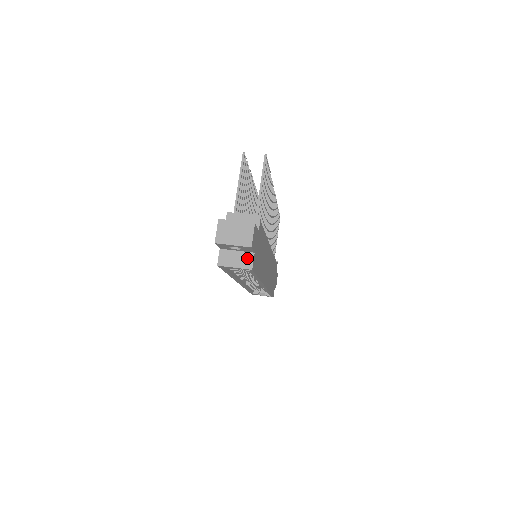
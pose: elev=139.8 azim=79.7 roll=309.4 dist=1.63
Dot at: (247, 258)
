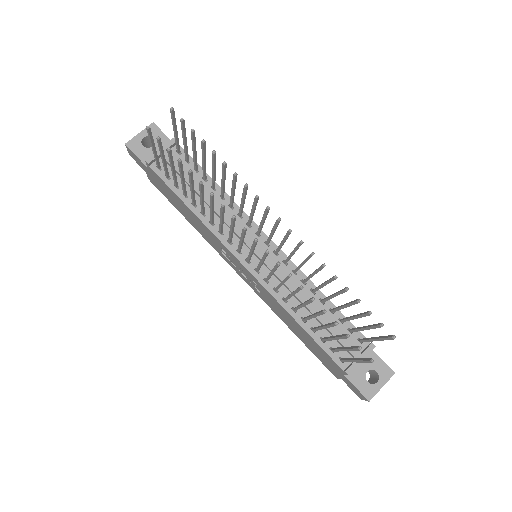
Dot at: occluded
